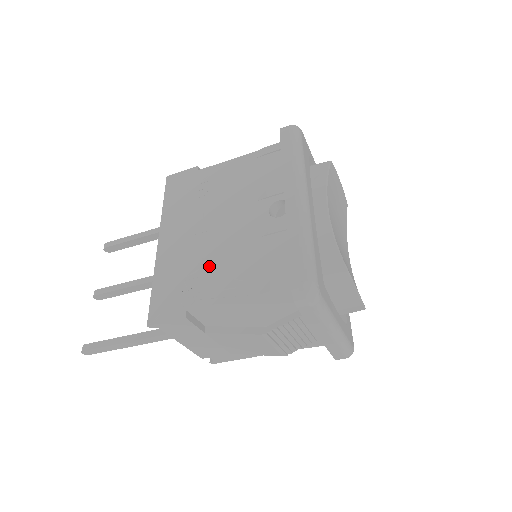
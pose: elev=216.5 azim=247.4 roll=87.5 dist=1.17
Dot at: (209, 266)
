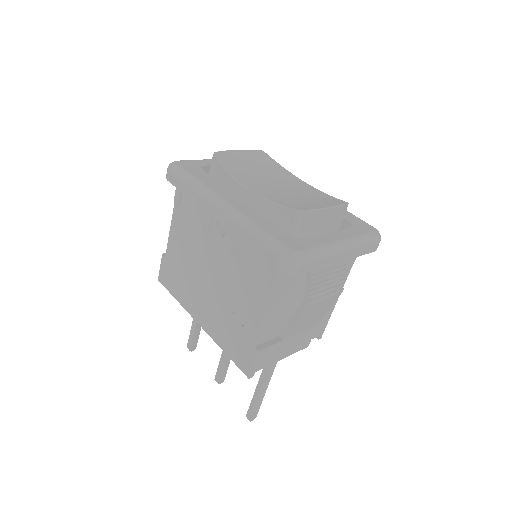
Dot at: (233, 307)
